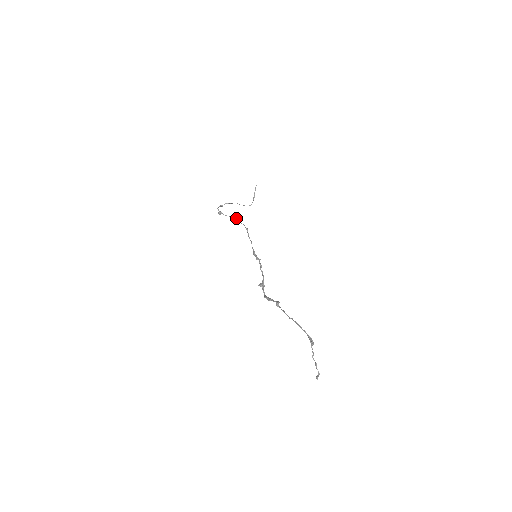
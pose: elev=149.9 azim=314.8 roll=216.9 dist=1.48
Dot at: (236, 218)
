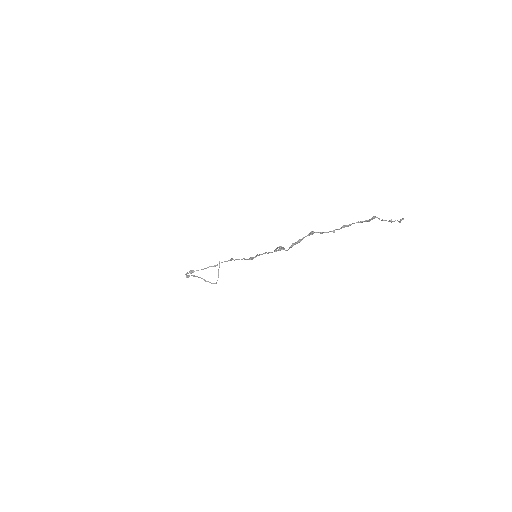
Dot at: occluded
